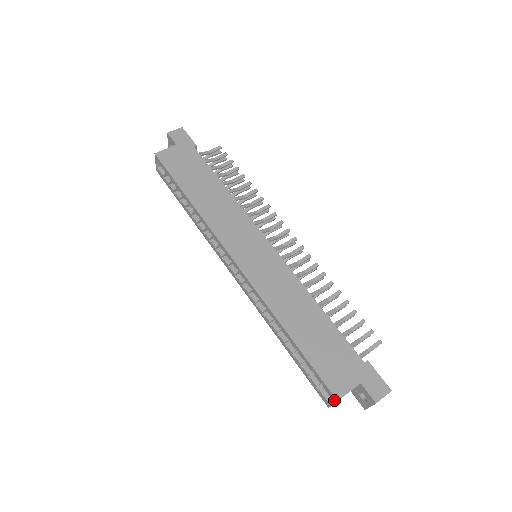
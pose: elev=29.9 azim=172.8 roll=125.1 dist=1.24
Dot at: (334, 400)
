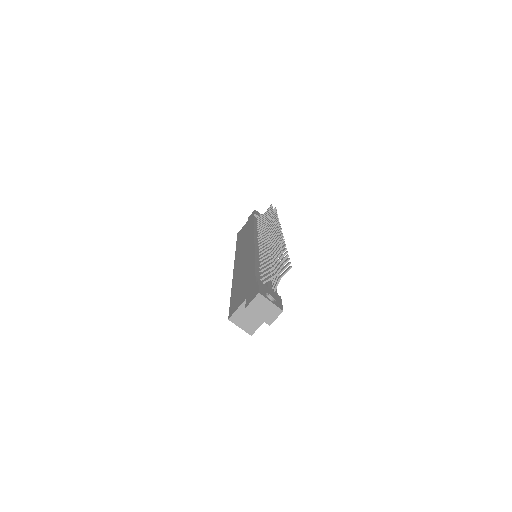
Dot at: (232, 321)
